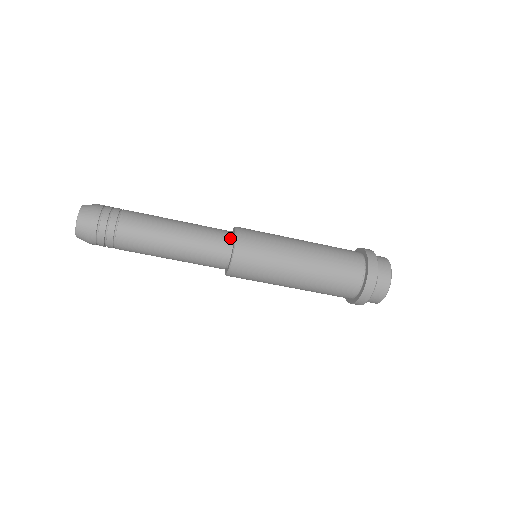
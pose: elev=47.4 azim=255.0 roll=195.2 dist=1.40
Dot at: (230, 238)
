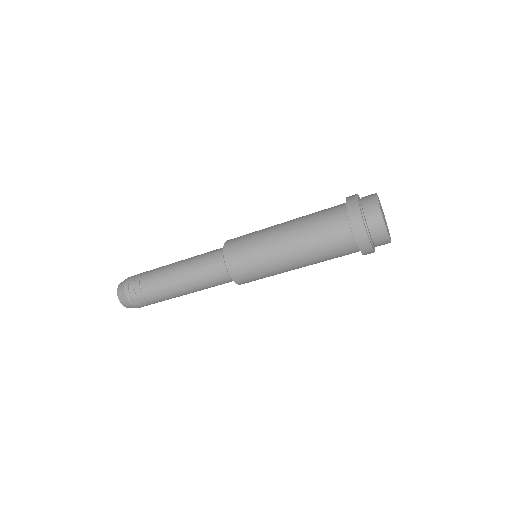
Dot at: (222, 259)
